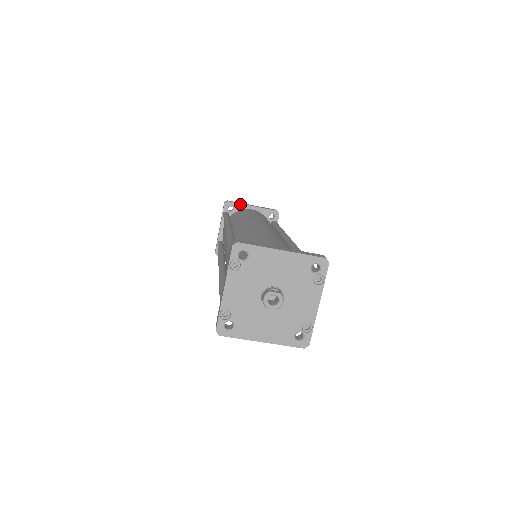
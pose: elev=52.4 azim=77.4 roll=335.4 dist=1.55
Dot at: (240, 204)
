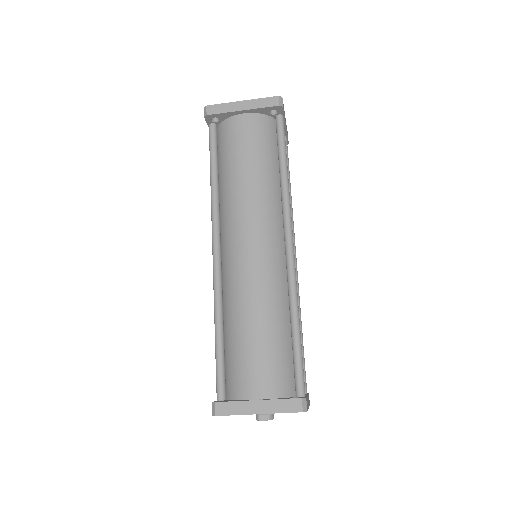
Dot at: (225, 113)
